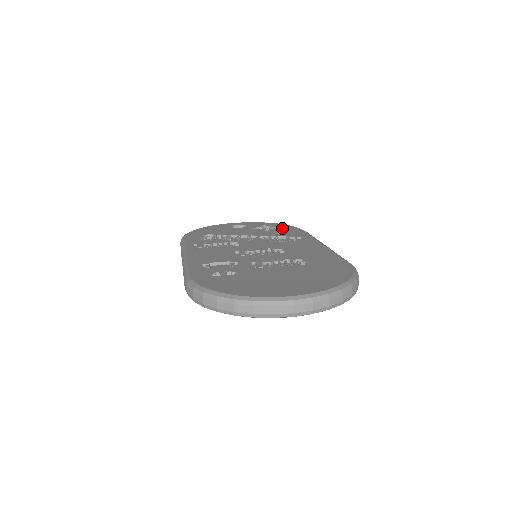
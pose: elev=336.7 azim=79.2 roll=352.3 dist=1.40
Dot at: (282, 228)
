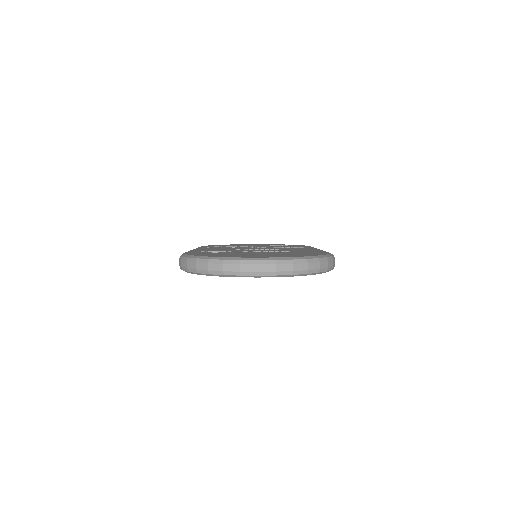
Dot at: (292, 245)
